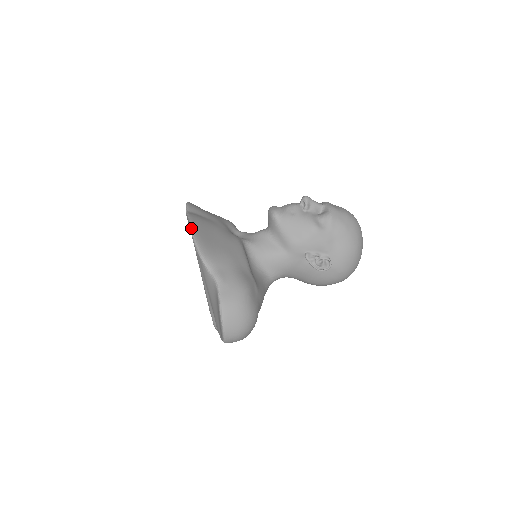
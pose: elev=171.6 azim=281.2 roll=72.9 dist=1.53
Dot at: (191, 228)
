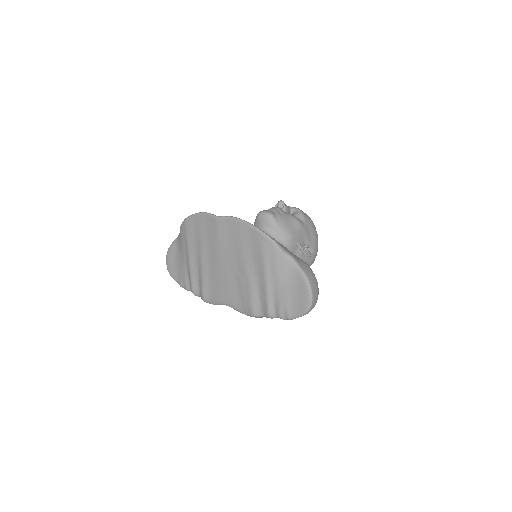
Dot at: (248, 223)
